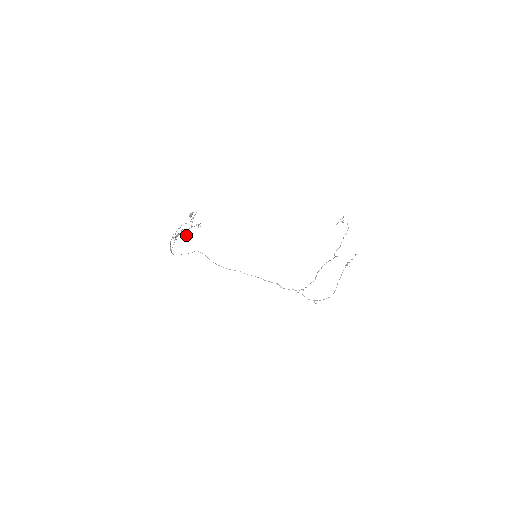
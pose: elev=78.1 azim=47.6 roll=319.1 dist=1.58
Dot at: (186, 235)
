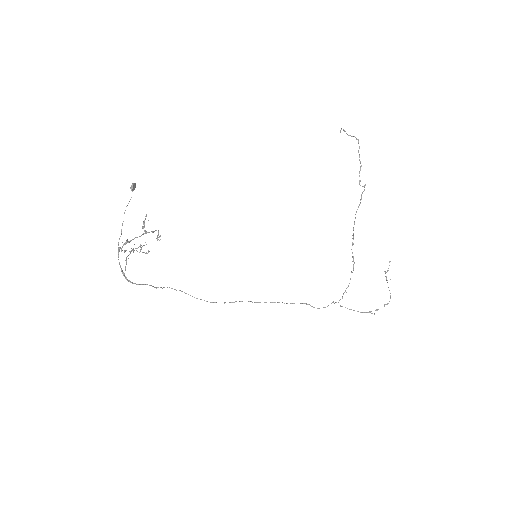
Dot at: (140, 244)
